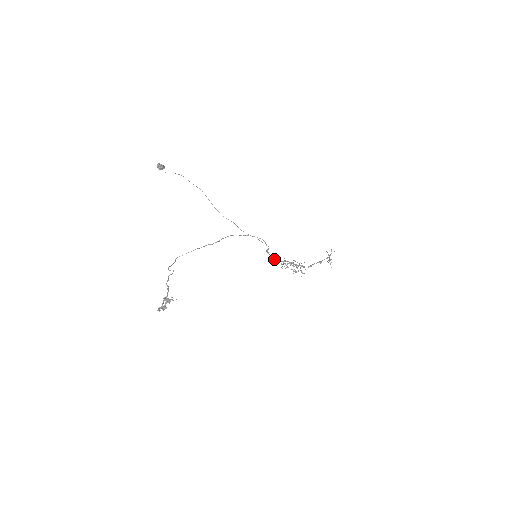
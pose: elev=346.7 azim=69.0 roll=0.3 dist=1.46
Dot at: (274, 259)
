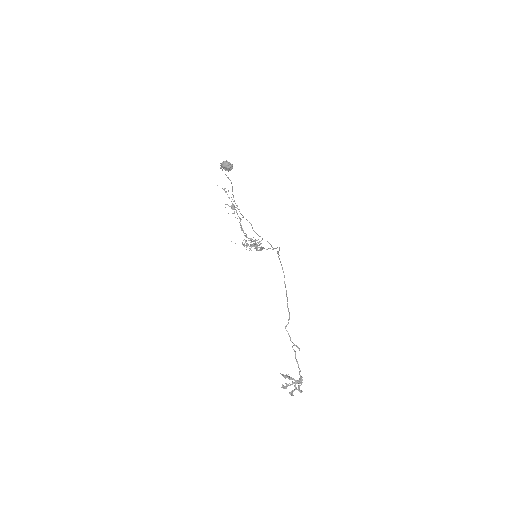
Dot at: (257, 250)
